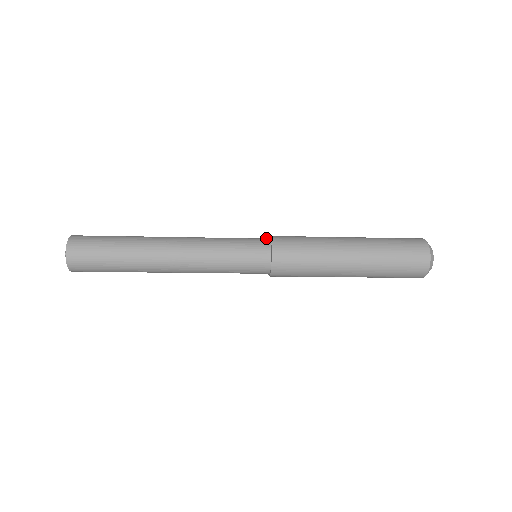
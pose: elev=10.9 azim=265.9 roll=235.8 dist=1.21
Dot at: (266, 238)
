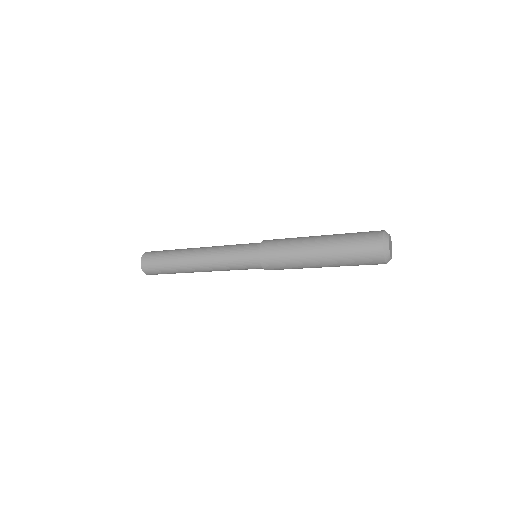
Dot at: occluded
